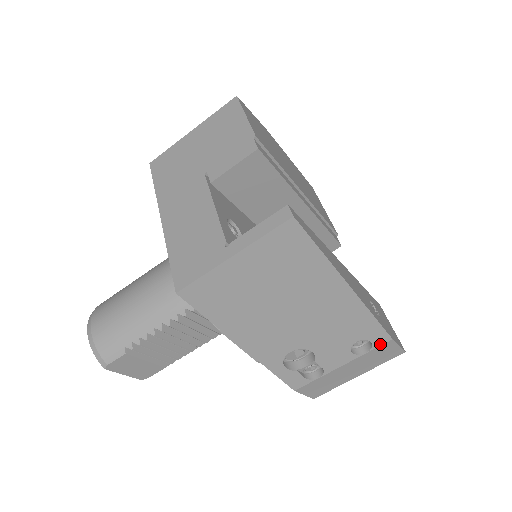
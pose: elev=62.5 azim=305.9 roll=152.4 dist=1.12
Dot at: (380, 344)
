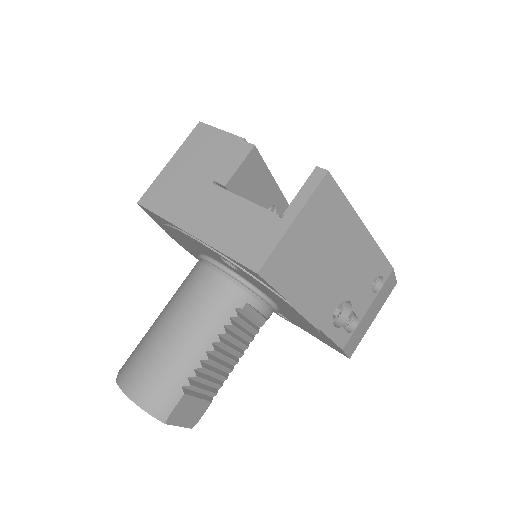
Dot at: (387, 276)
